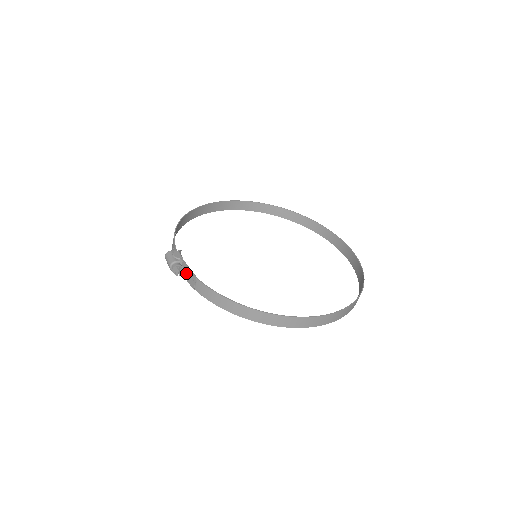
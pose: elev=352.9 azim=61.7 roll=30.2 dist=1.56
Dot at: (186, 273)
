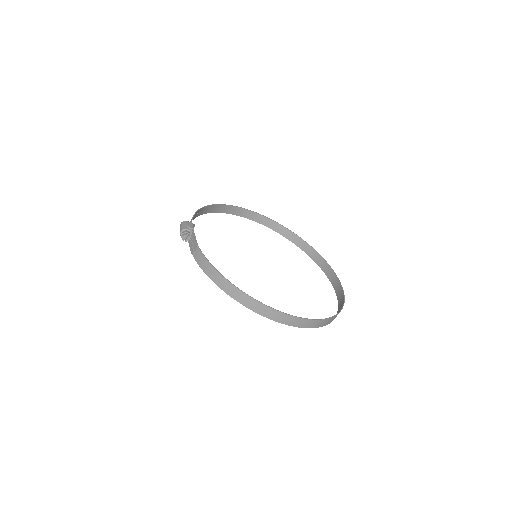
Dot at: (191, 241)
